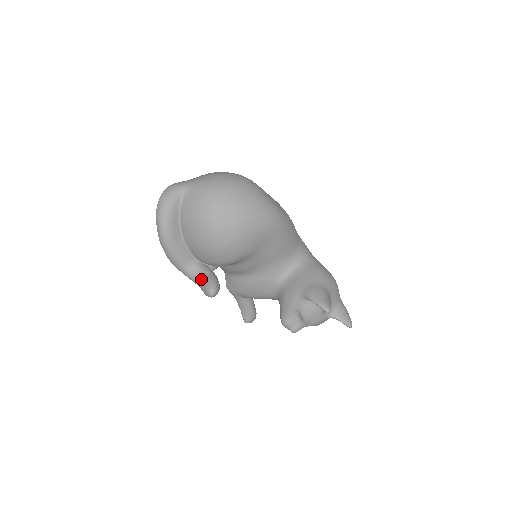
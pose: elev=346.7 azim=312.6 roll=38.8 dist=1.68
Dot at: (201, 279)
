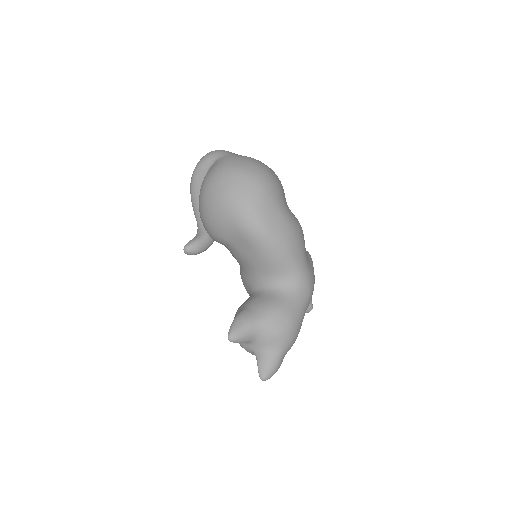
Dot at: (195, 236)
